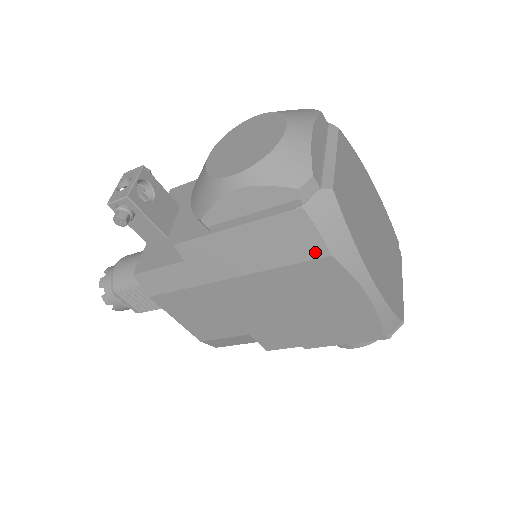
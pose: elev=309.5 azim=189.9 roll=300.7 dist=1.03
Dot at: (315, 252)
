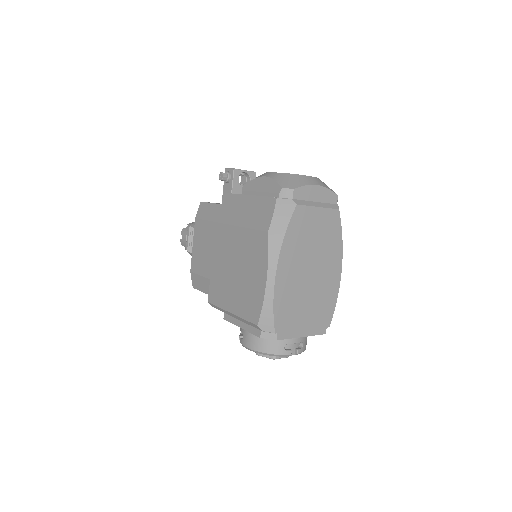
Dot at: (264, 226)
